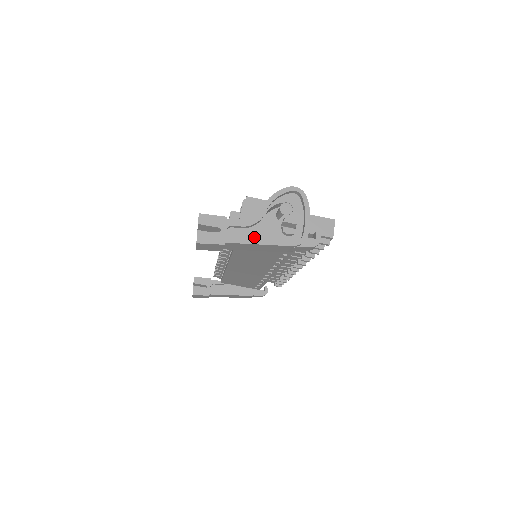
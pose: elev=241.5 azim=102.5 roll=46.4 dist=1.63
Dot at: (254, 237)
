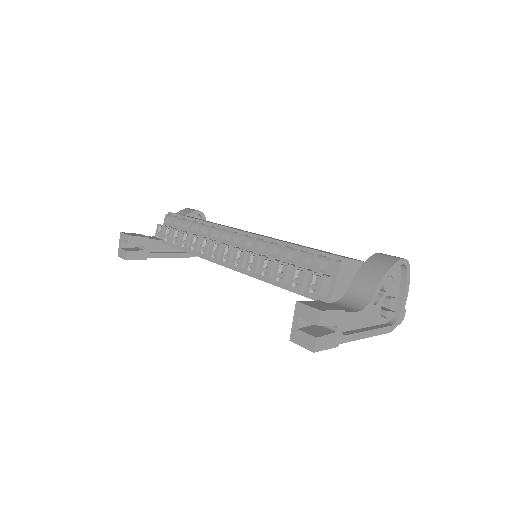
Dot at: (358, 326)
